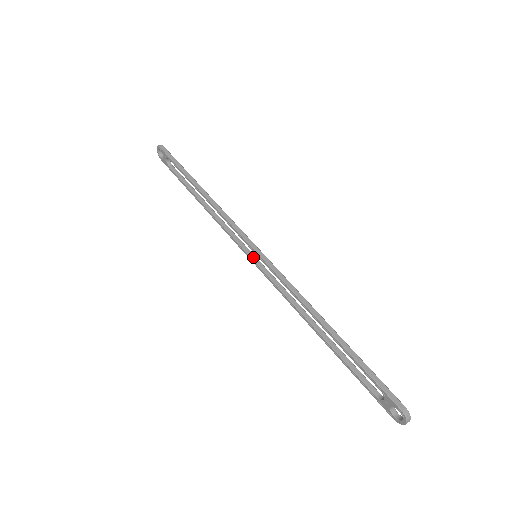
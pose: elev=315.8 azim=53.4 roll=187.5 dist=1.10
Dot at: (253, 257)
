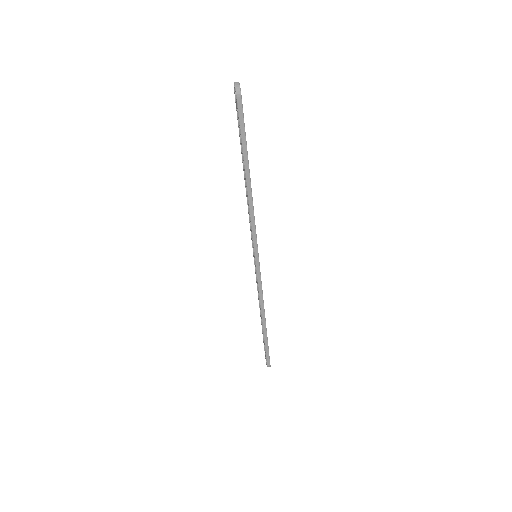
Dot at: occluded
